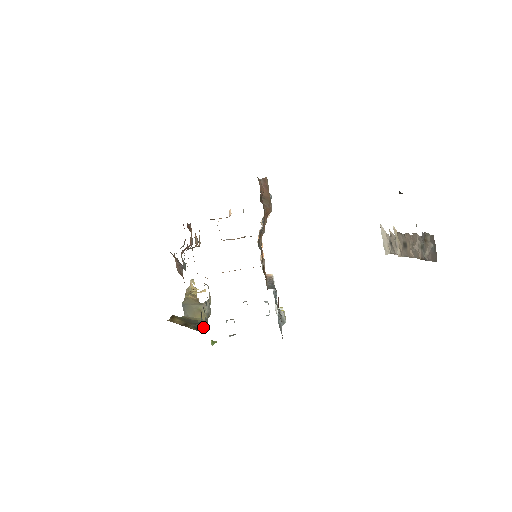
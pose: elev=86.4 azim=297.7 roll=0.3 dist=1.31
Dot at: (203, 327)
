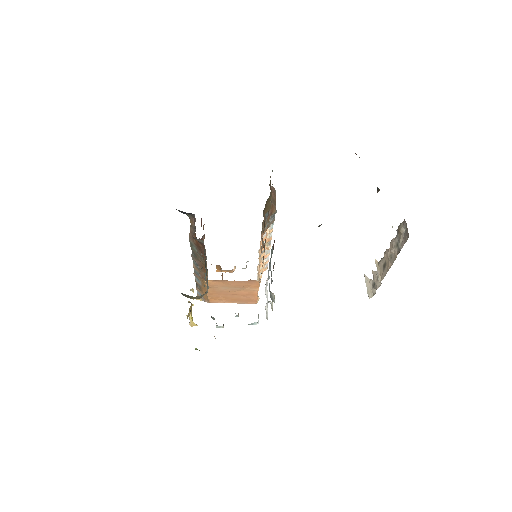
Dot at: occluded
